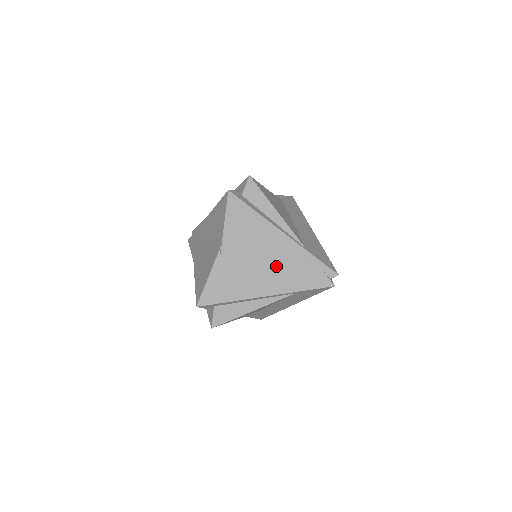
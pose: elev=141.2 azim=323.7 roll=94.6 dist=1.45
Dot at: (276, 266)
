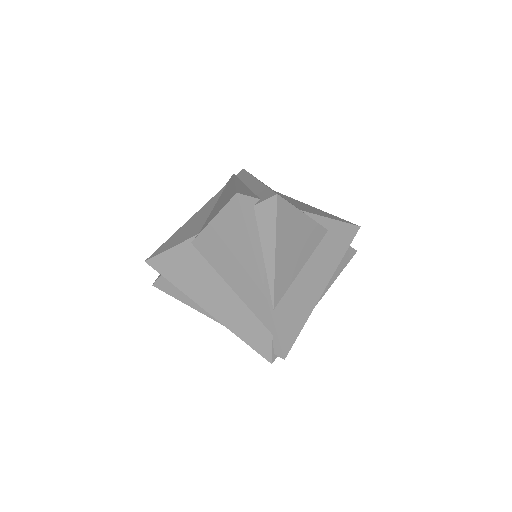
Dot at: (234, 297)
